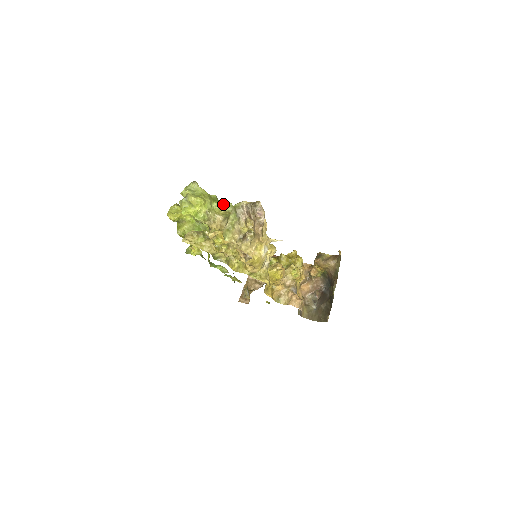
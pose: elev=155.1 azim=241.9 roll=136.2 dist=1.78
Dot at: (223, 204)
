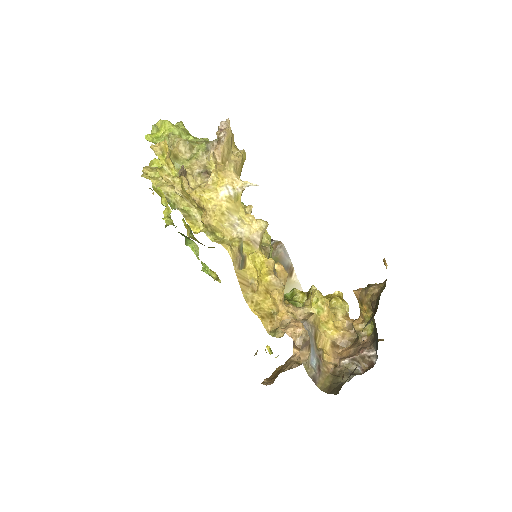
Dot at: (198, 139)
